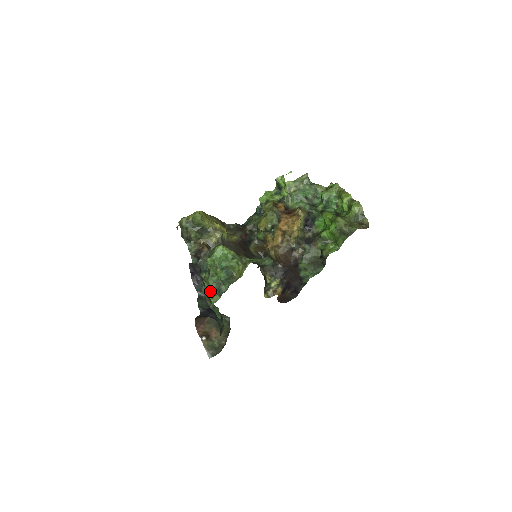
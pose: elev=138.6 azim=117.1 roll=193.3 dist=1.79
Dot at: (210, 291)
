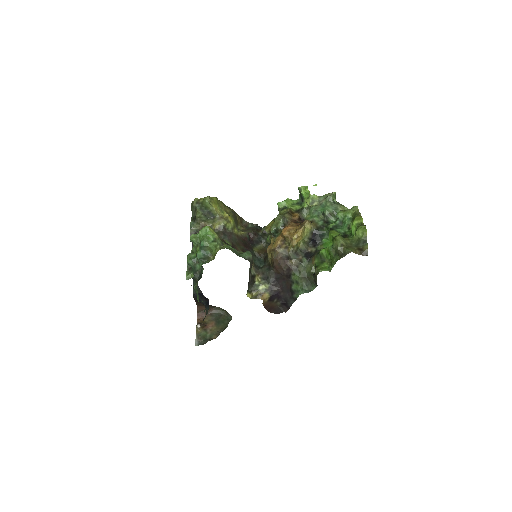
Dot at: (189, 268)
